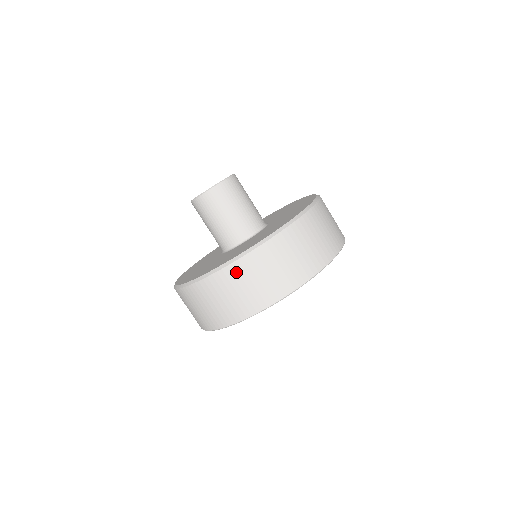
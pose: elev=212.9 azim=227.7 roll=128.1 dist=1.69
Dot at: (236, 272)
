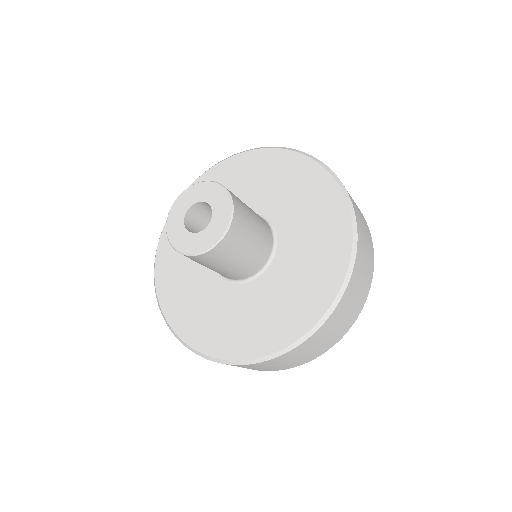
Dot at: (252, 366)
